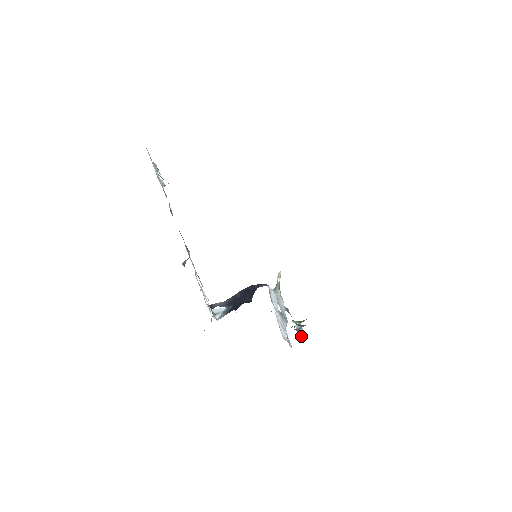
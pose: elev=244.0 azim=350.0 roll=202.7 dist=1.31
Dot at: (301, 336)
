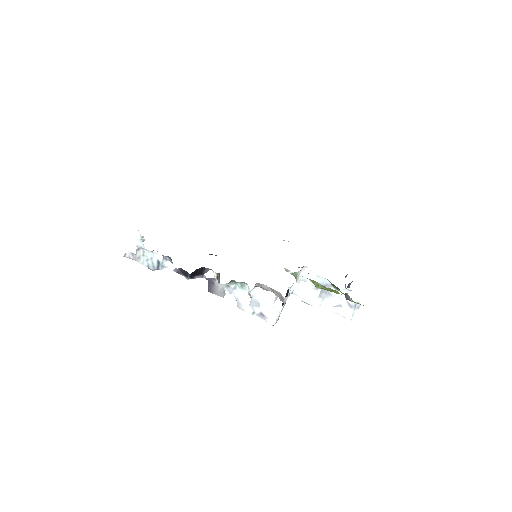
Dot at: occluded
